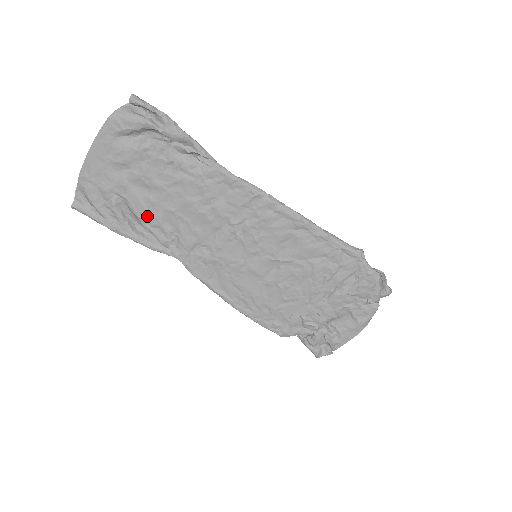
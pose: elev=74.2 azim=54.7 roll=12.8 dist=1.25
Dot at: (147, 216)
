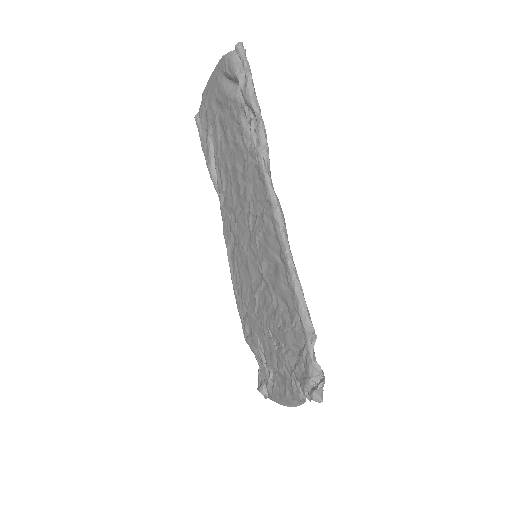
Dot at: (218, 158)
